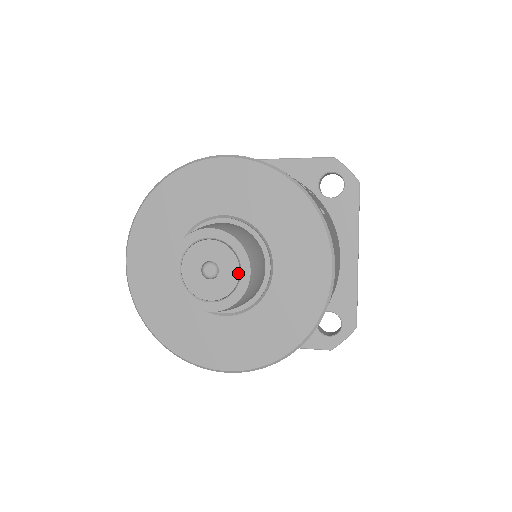
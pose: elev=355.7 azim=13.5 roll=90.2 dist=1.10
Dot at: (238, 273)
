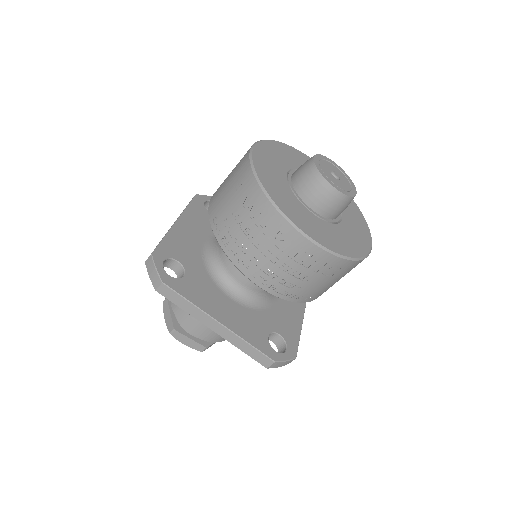
Dot at: (350, 188)
